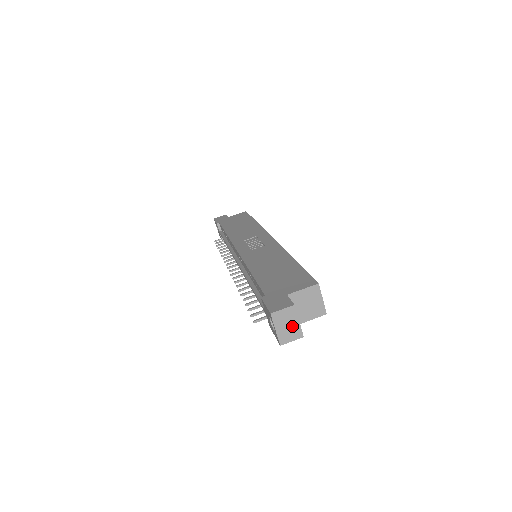
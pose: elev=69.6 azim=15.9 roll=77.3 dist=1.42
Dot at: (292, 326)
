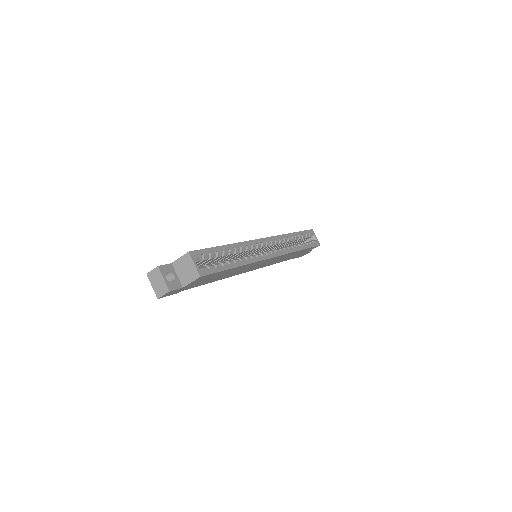
Dot at: (161, 283)
